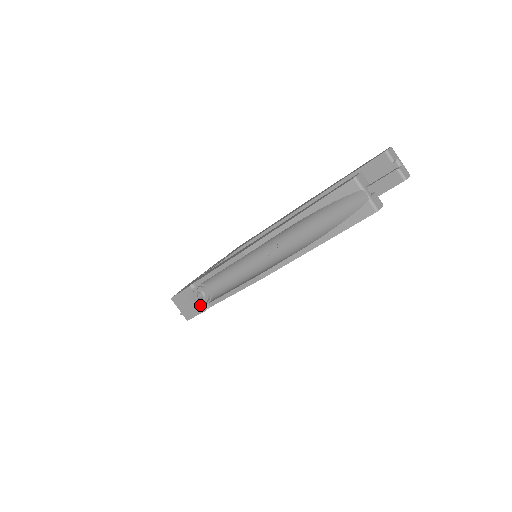
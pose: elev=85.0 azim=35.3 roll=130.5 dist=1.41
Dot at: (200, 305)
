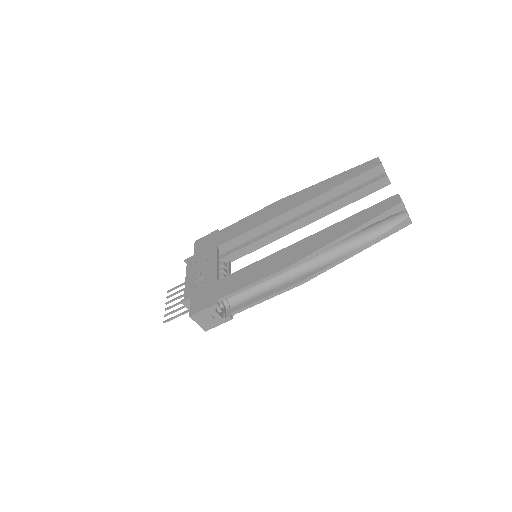
Dot at: (225, 315)
